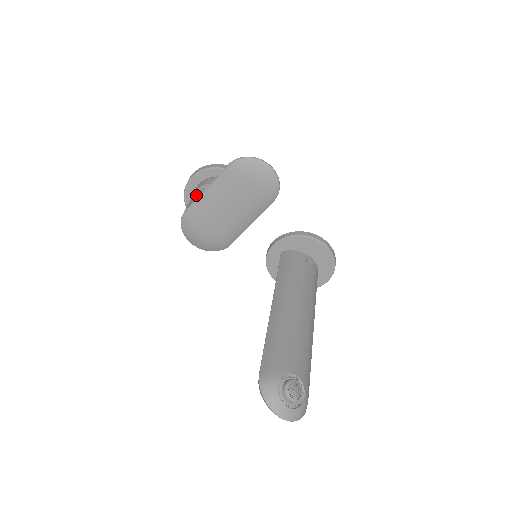
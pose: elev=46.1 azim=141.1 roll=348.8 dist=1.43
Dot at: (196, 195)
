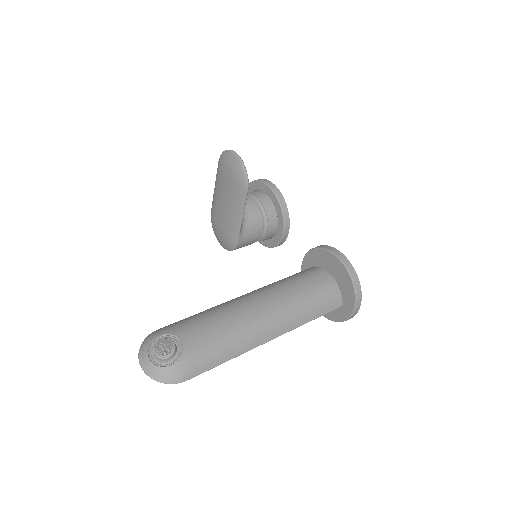
Dot at: occluded
